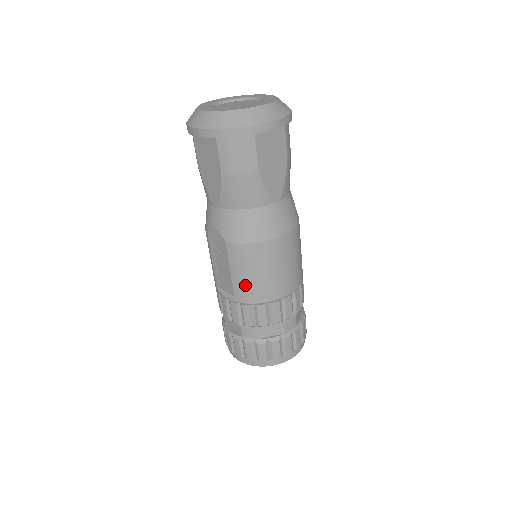
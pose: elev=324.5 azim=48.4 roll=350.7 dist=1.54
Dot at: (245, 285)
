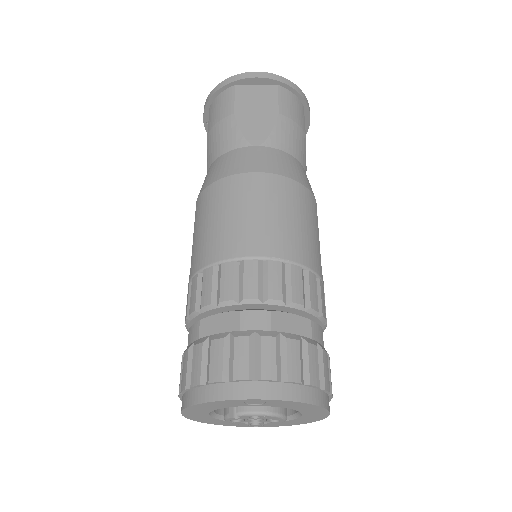
Dot at: (199, 244)
